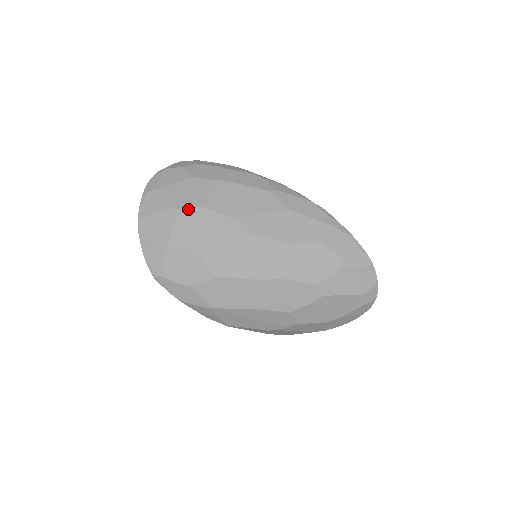
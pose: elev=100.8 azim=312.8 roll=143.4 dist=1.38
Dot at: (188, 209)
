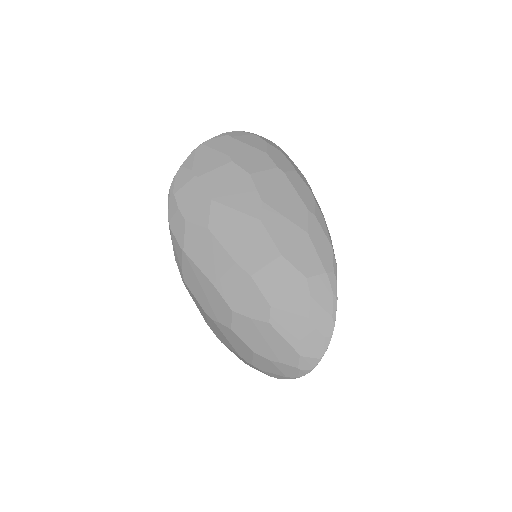
Dot at: (239, 167)
